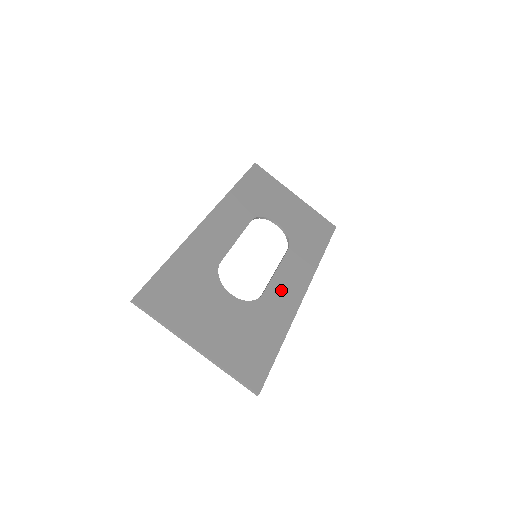
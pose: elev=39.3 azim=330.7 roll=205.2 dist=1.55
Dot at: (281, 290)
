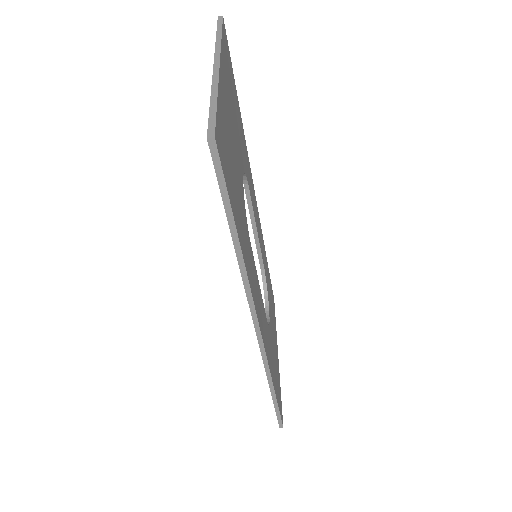
Dot at: (256, 282)
